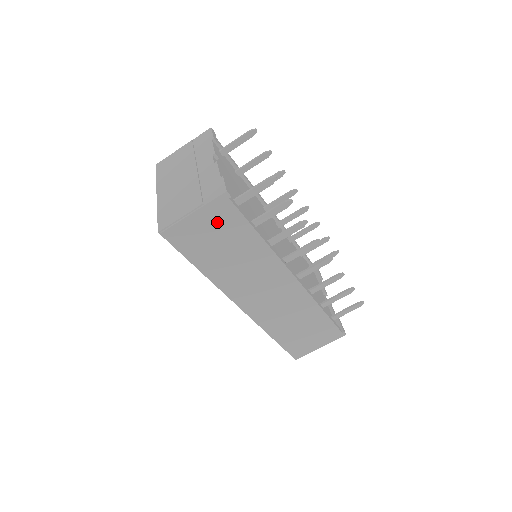
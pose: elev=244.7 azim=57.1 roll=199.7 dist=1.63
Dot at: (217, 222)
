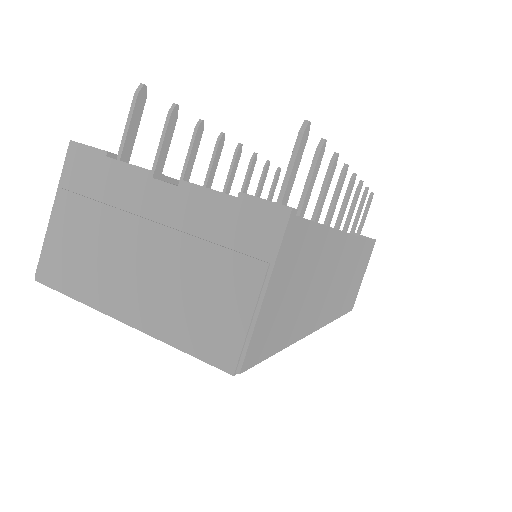
Dot at: (289, 267)
